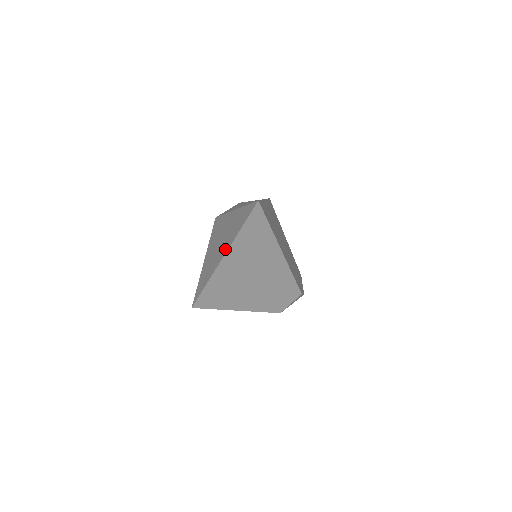
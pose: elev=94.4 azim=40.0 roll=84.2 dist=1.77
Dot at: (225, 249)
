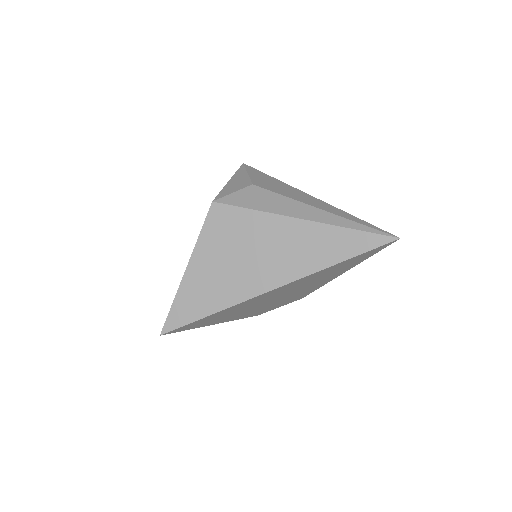
Dot at: (290, 275)
